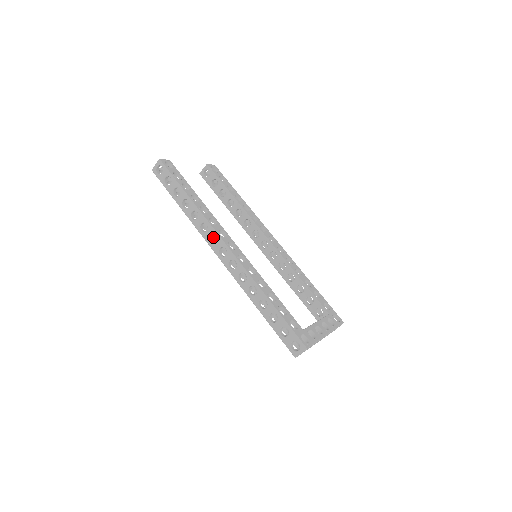
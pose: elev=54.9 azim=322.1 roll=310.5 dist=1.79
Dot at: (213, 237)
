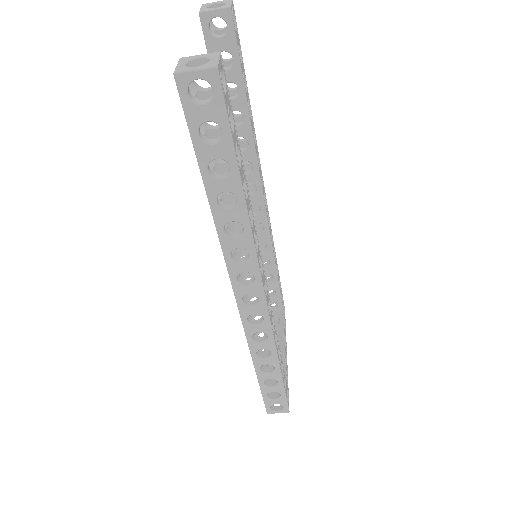
Dot at: occluded
